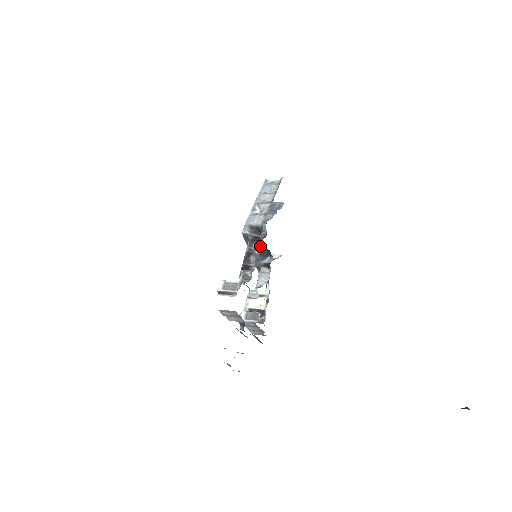
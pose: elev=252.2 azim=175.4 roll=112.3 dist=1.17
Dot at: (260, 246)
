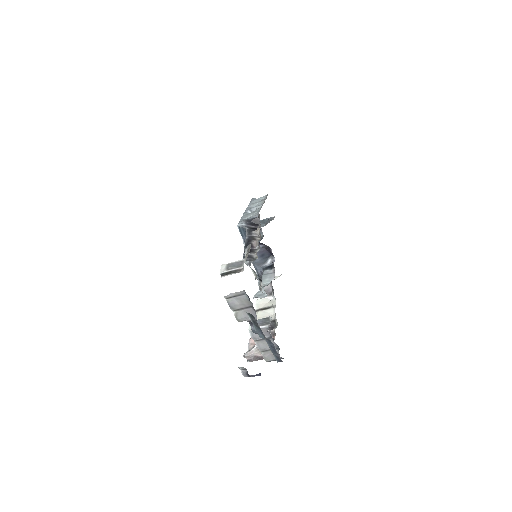
Dot at: (259, 244)
